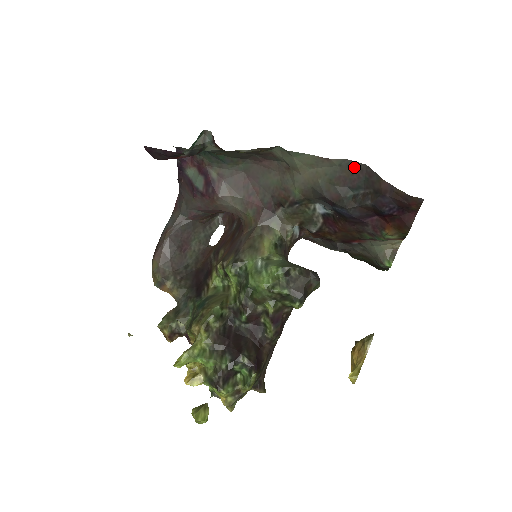
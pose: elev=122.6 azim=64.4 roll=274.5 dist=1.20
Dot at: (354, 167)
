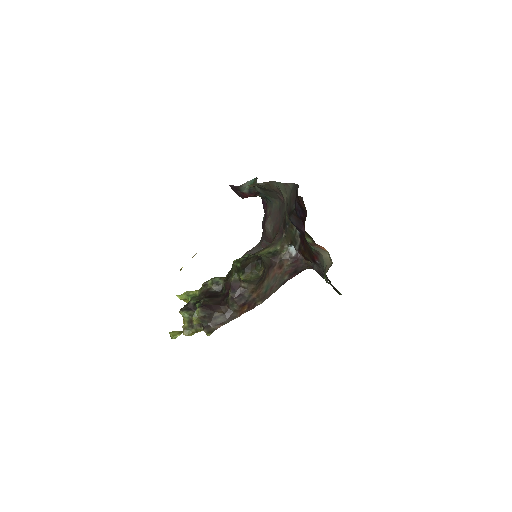
Dot at: (296, 188)
